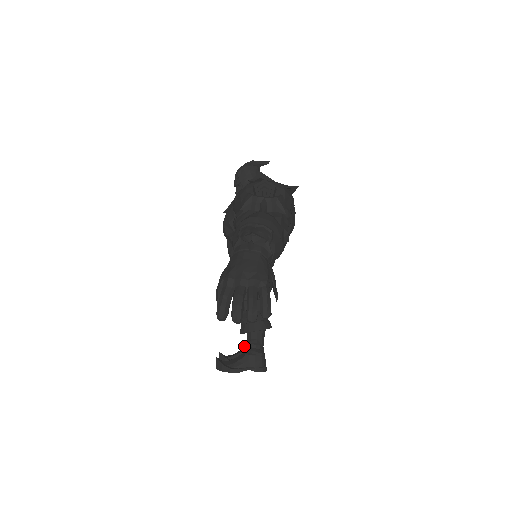
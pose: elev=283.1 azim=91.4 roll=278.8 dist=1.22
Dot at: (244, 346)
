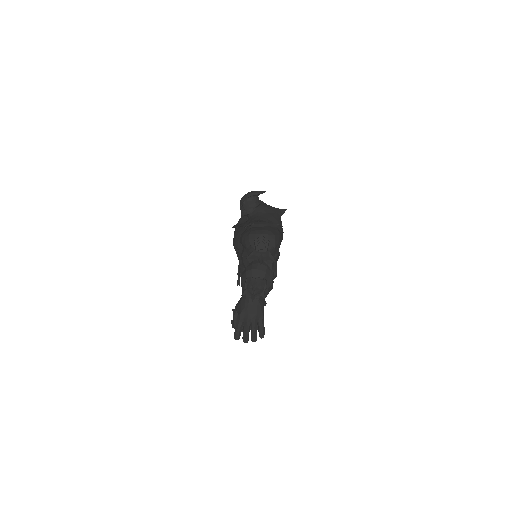
Dot at: occluded
